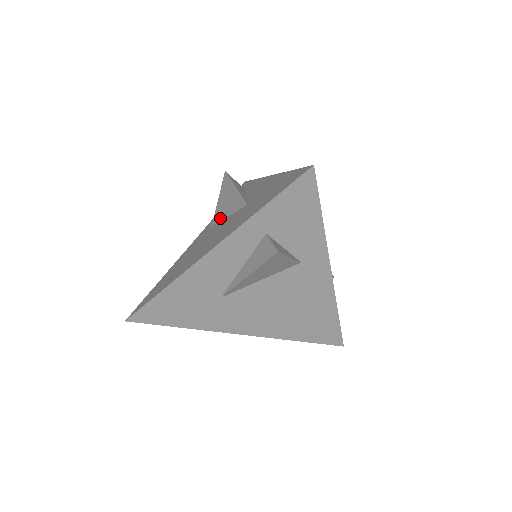
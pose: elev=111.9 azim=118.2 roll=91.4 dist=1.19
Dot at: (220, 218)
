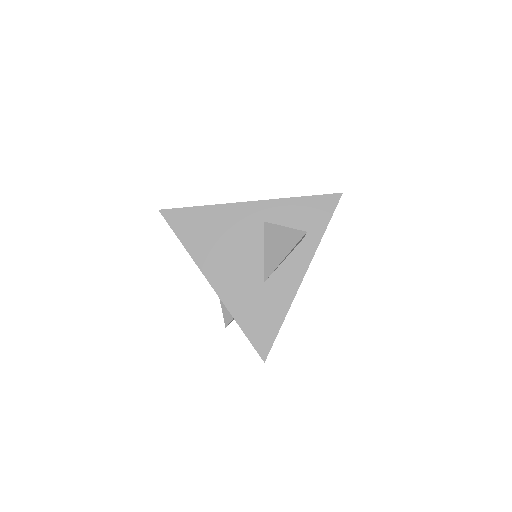
Dot at: (266, 237)
